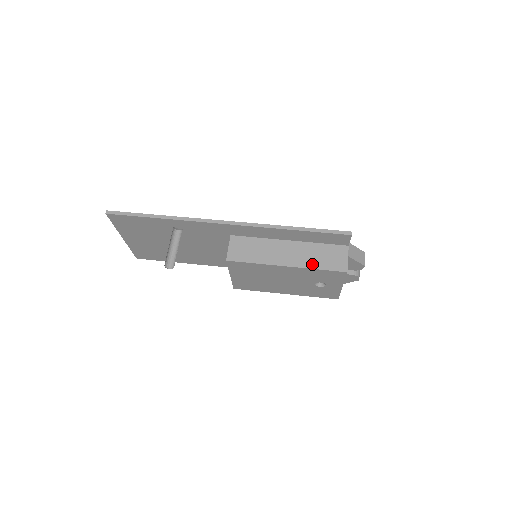
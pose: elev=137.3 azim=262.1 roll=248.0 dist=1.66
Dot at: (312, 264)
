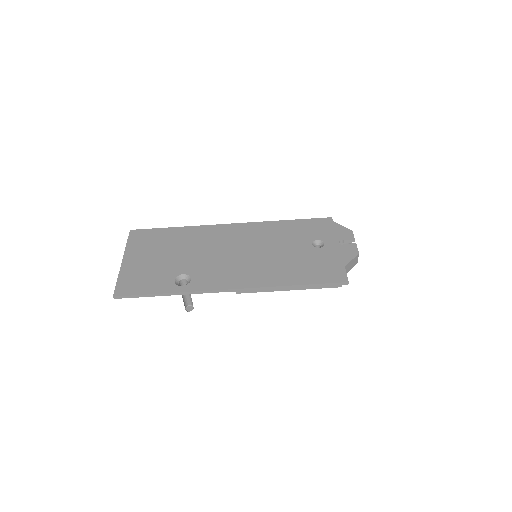
Dot at: occluded
